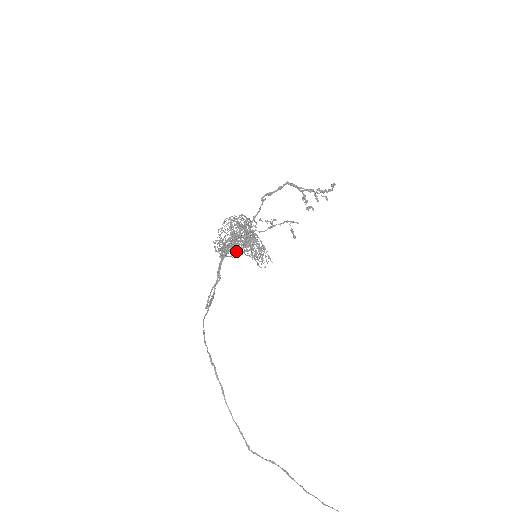
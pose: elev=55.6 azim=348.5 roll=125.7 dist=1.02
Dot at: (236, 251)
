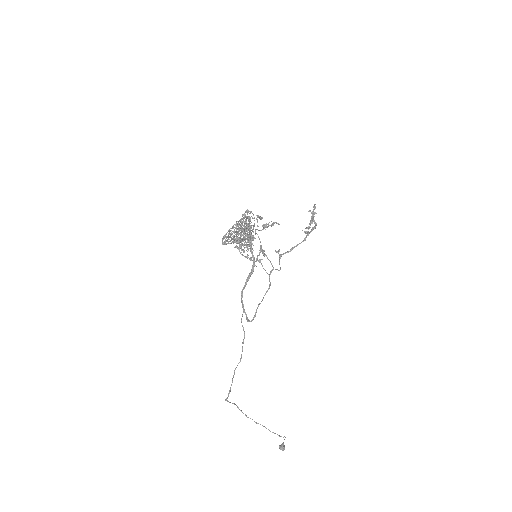
Dot at: (231, 237)
